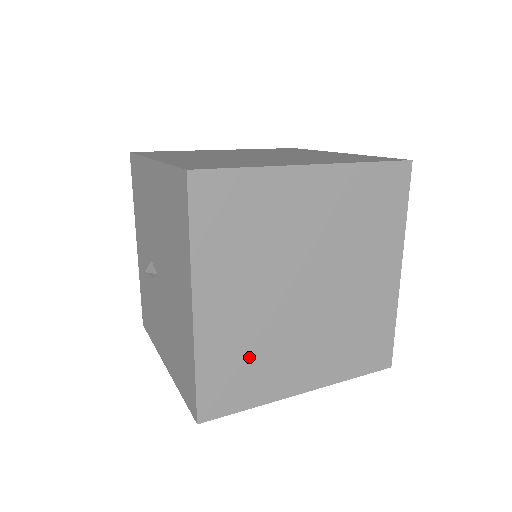
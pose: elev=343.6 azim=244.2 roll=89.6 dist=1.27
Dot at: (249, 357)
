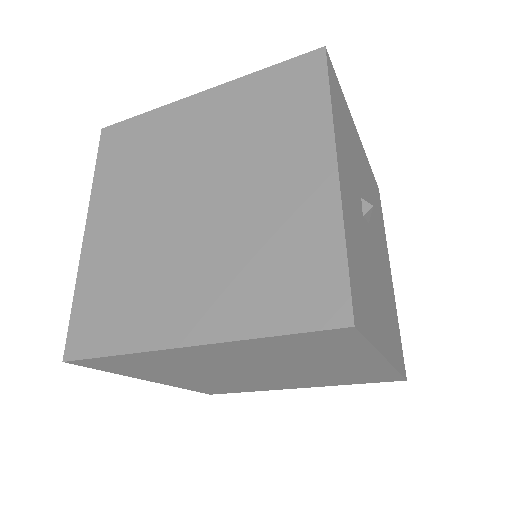
Dot at: (124, 284)
